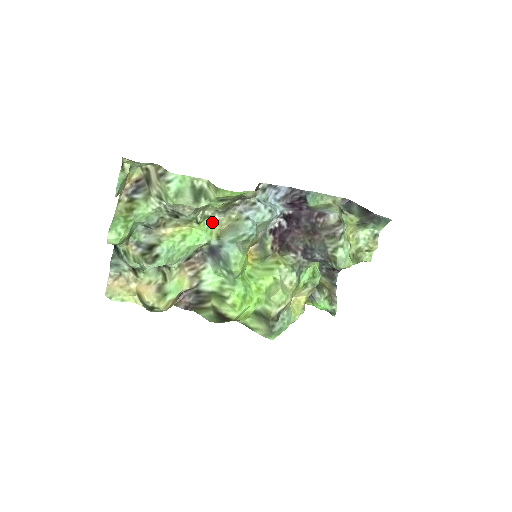
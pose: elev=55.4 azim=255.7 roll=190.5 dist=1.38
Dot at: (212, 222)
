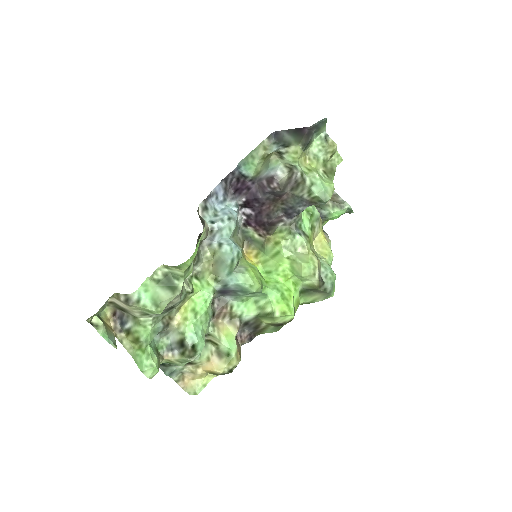
Dot at: (199, 276)
